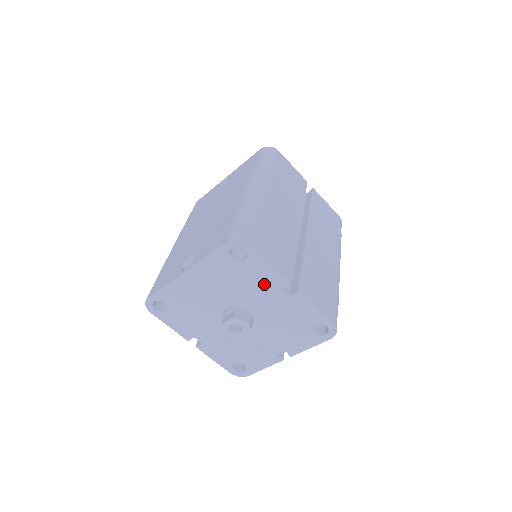
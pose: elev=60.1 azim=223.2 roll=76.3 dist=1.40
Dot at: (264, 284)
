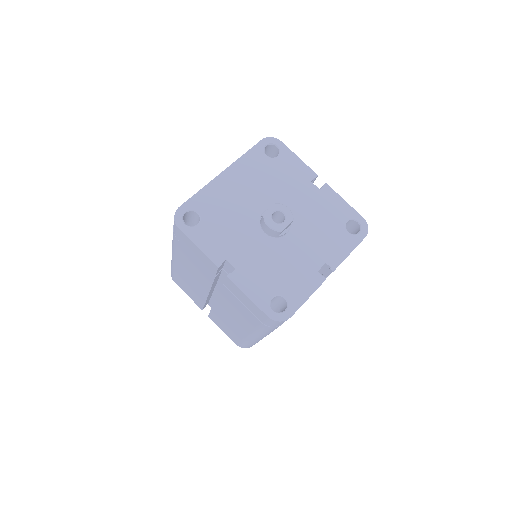
Dot at: (296, 178)
